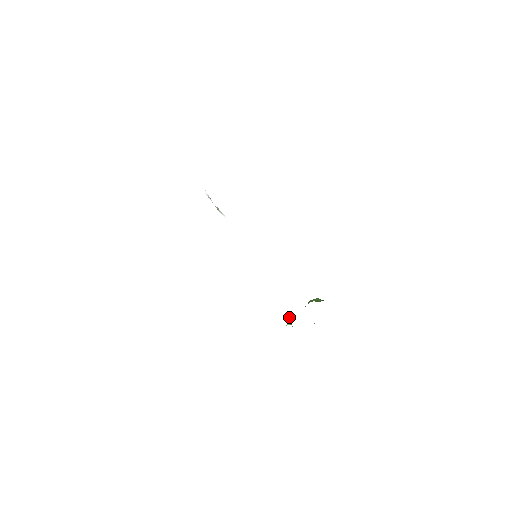
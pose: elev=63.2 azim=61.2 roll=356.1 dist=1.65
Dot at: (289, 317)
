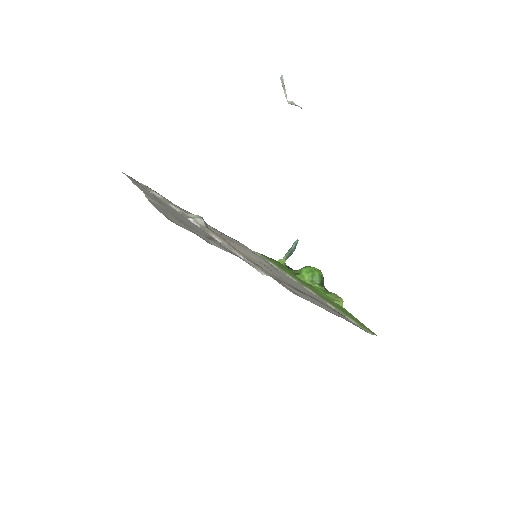
Dot at: (293, 249)
